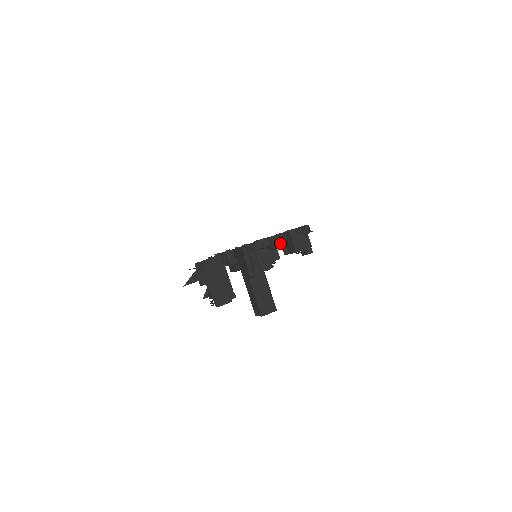
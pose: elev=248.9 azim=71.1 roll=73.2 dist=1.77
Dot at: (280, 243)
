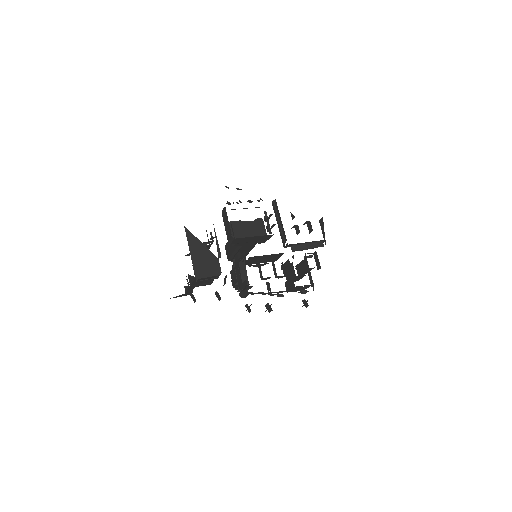
Dot at: (278, 293)
